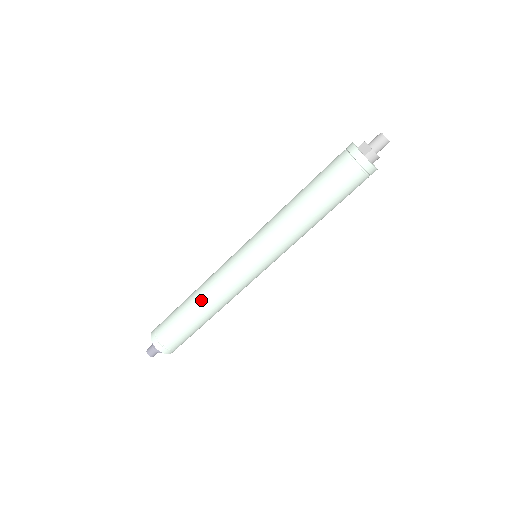
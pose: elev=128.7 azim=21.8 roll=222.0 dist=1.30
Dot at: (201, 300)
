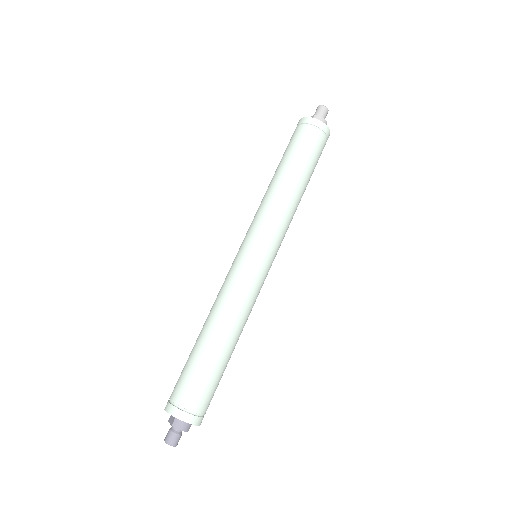
Dot at: (210, 321)
